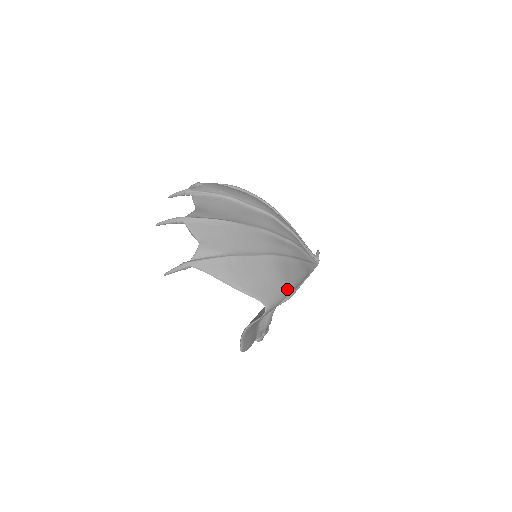
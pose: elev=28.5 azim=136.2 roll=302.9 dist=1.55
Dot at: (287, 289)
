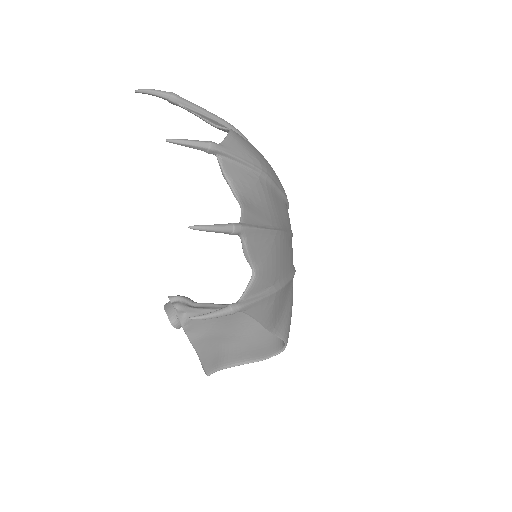
Dot at: occluded
